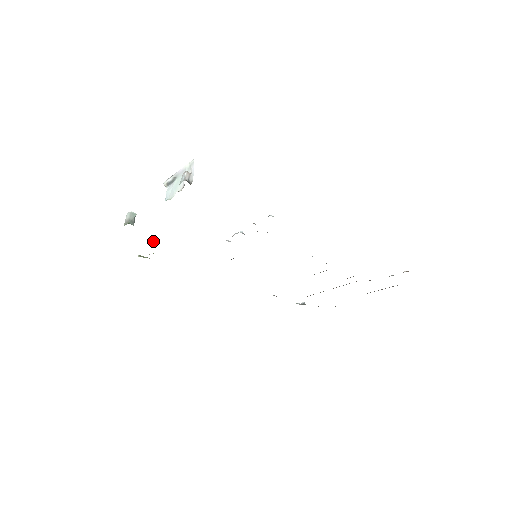
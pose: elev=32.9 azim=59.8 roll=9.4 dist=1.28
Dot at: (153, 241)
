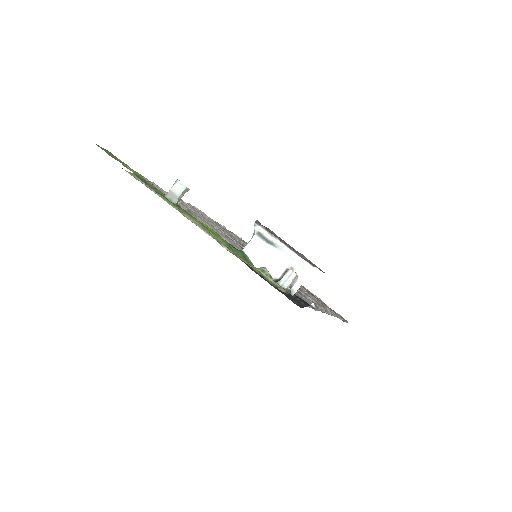
Dot at: (179, 204)
